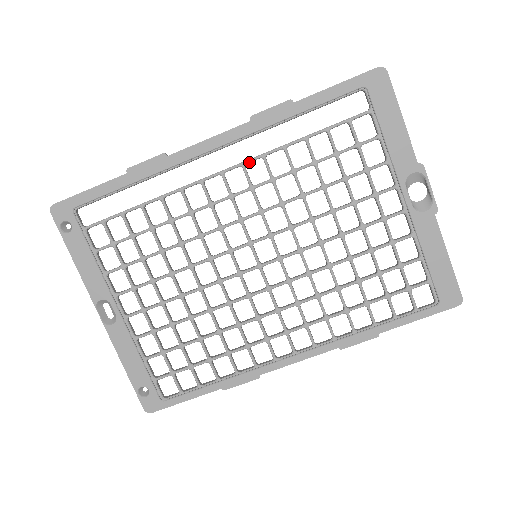
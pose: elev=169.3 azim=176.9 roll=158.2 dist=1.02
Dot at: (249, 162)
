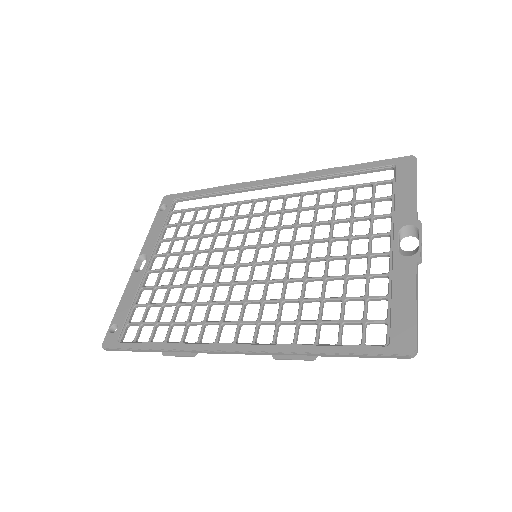
Dot at: (290, 195)
